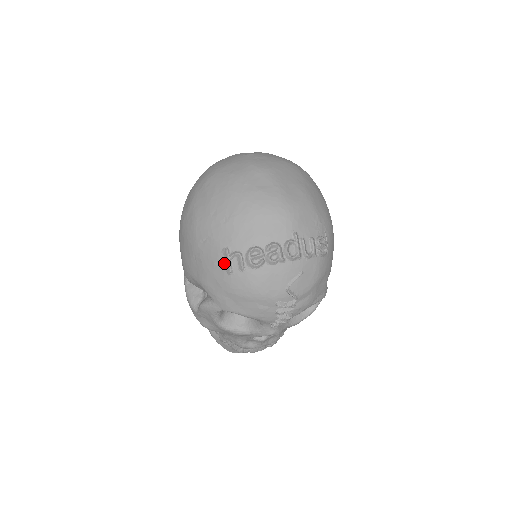
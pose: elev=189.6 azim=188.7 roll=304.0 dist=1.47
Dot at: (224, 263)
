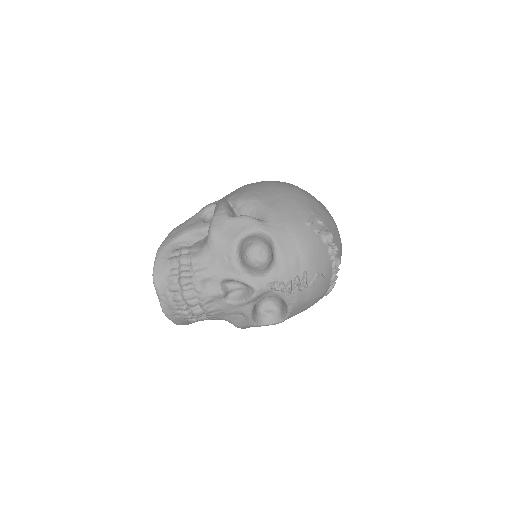
Dot at: (309, 217)
